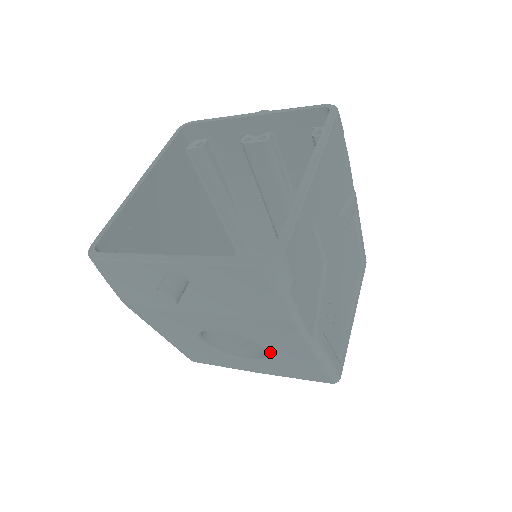
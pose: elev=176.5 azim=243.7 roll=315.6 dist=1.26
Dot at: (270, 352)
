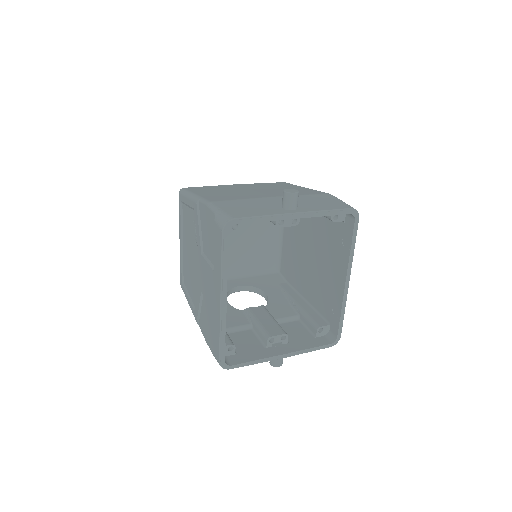
Dot at: occluded
